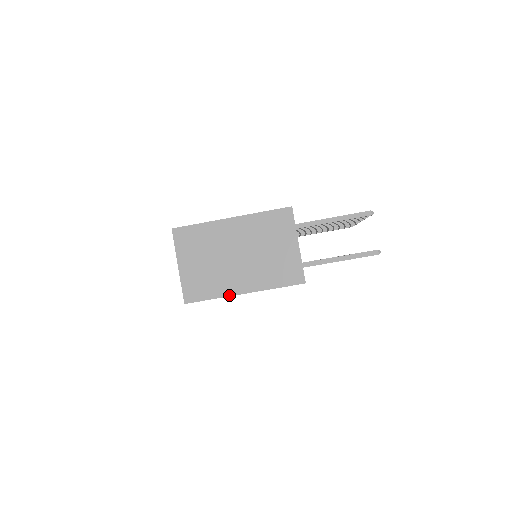
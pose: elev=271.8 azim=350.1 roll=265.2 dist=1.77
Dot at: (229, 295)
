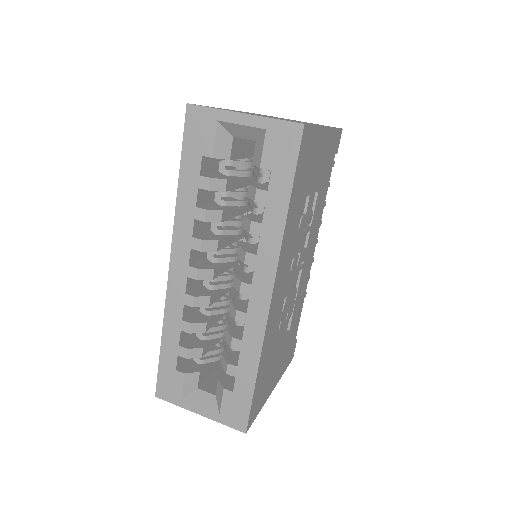
Dot at: (320, 126)
